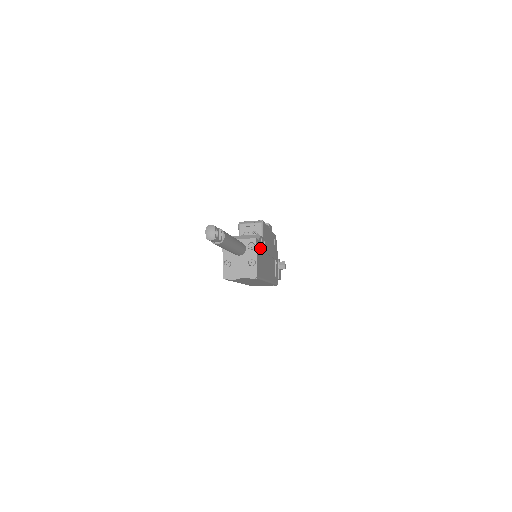
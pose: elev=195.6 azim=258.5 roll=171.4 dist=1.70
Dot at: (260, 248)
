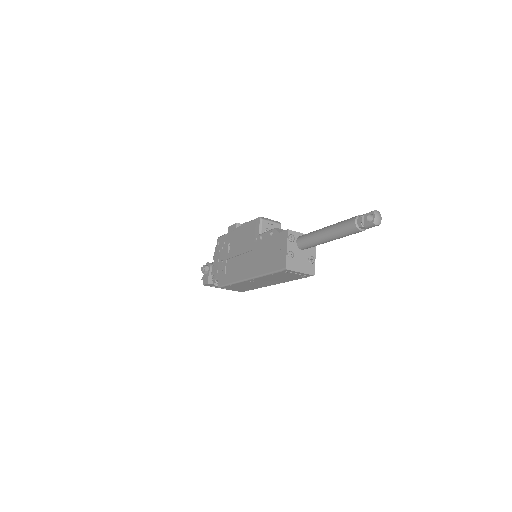
Dot at: occluded
